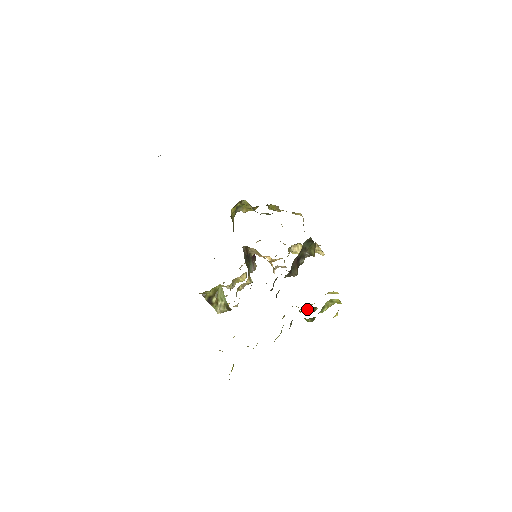
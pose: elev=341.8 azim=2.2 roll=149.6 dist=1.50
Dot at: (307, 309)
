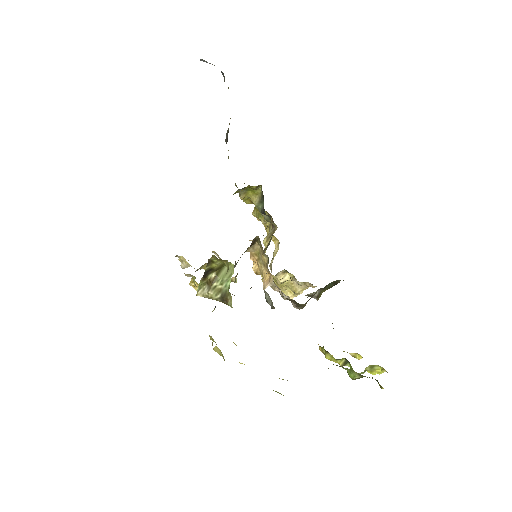
Dot at: (340, 360)
